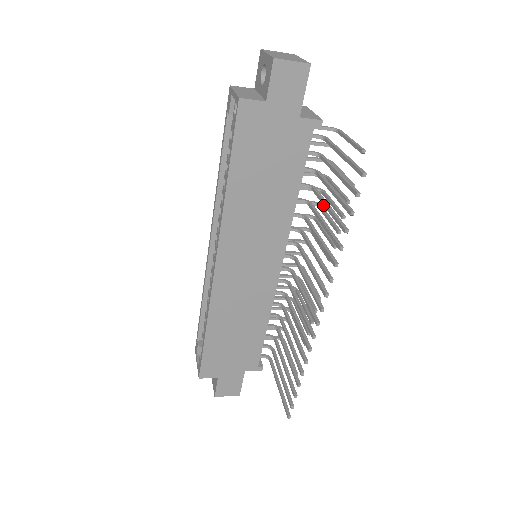
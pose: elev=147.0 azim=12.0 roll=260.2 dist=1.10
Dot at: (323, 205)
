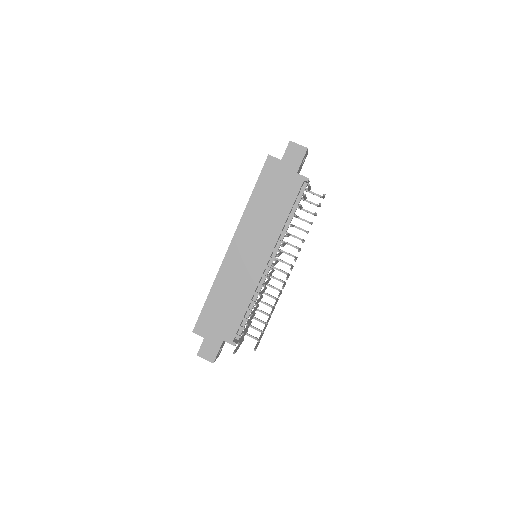
Dot at: occluded
